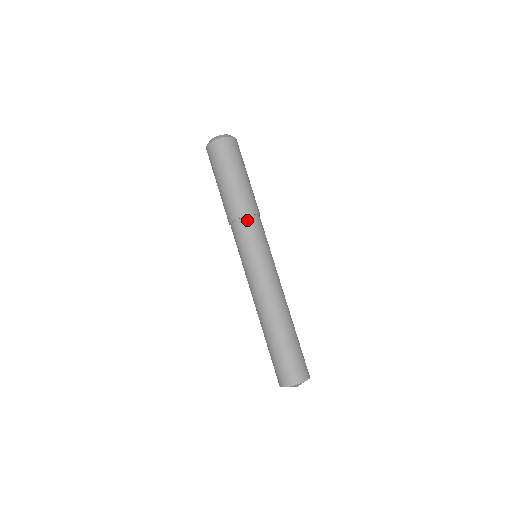
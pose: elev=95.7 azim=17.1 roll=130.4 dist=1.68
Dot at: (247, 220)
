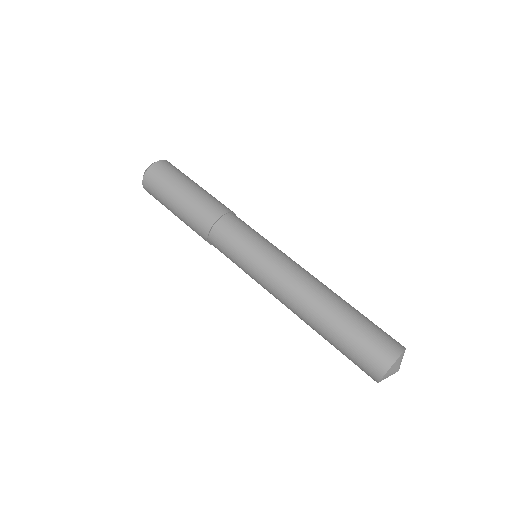
Dot at: (233, 215)
